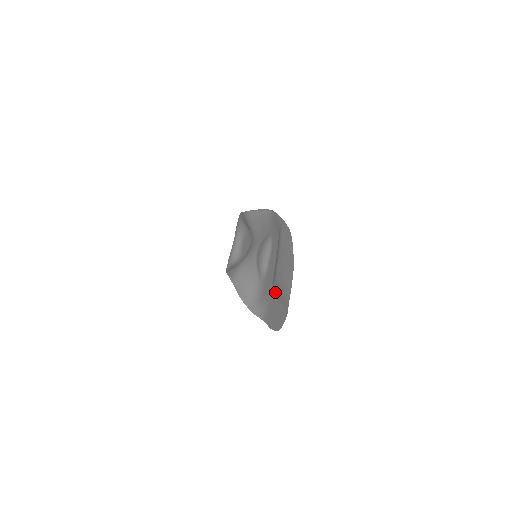
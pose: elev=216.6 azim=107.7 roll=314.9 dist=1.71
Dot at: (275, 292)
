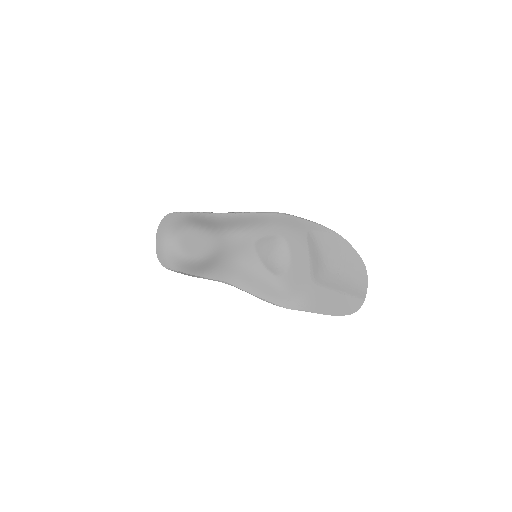
Dot at: (326, 285)
